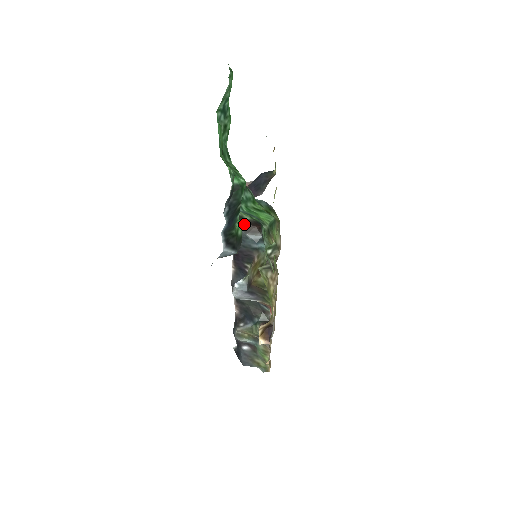
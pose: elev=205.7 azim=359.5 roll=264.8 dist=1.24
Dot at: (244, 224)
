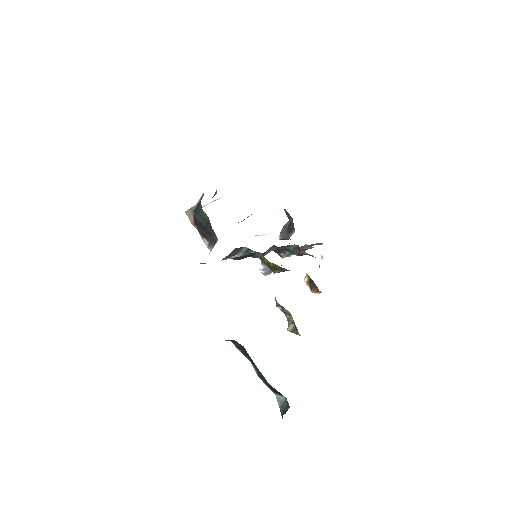
Dot at: (227, 256)
